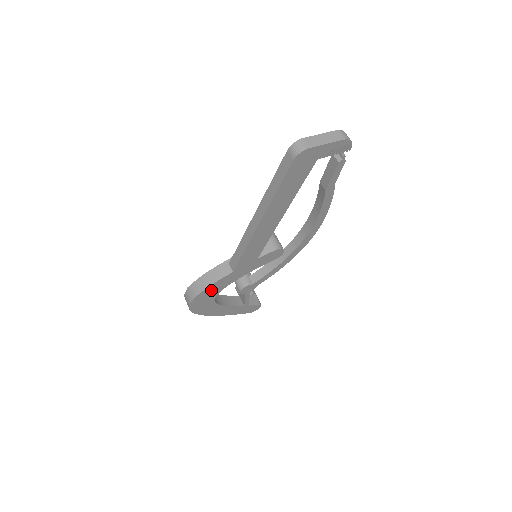
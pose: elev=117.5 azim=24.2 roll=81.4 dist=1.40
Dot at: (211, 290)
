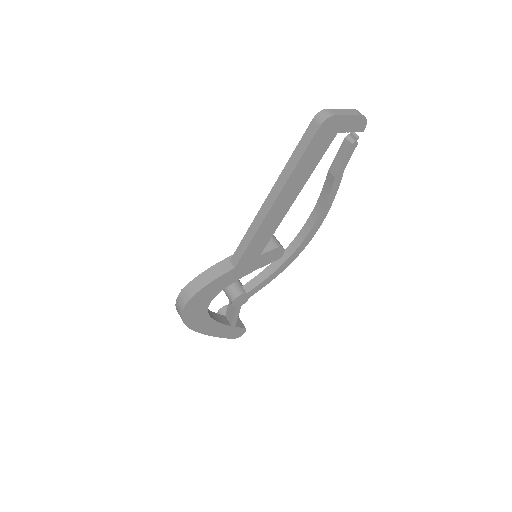
Dot at: (209, 290)
